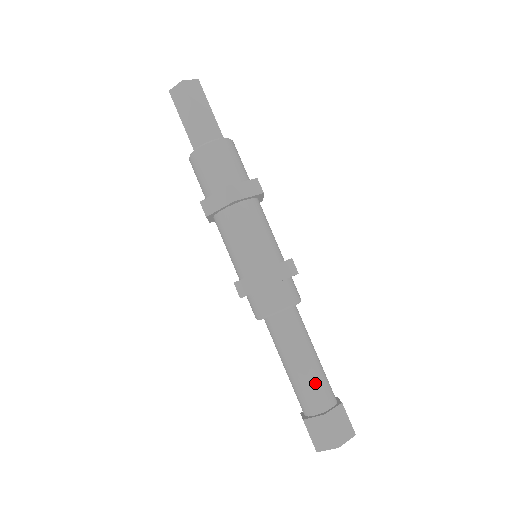
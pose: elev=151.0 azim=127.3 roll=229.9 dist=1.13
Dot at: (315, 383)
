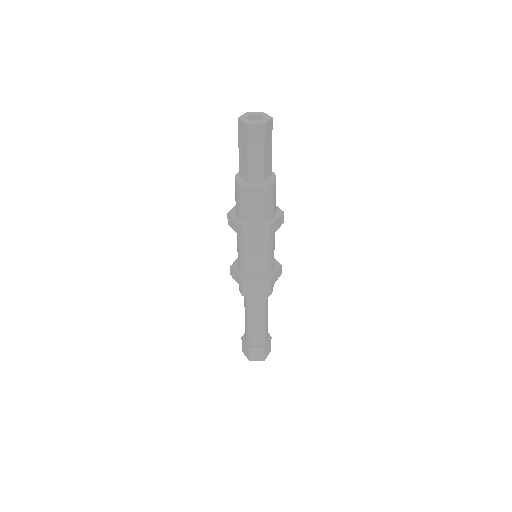
Dot at: (253, 333)
